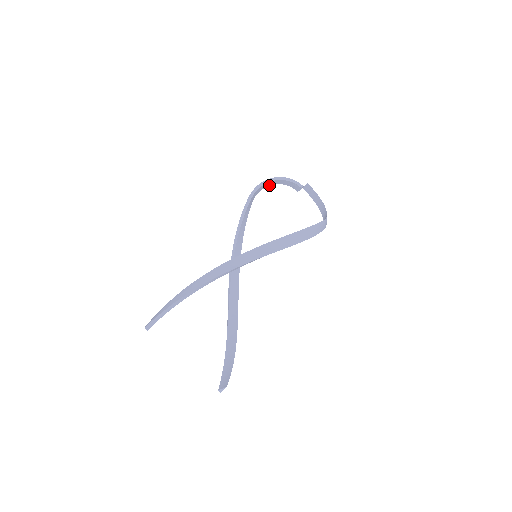
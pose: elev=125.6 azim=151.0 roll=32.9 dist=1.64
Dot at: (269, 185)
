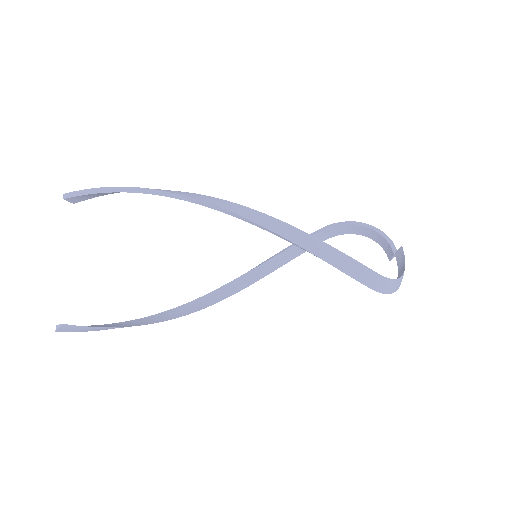
Dot at: (359, 233)
